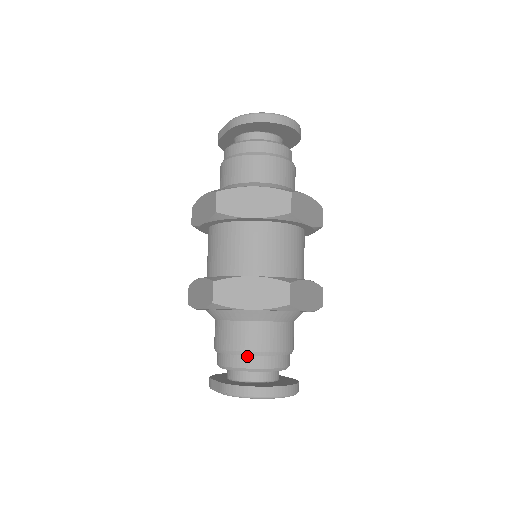
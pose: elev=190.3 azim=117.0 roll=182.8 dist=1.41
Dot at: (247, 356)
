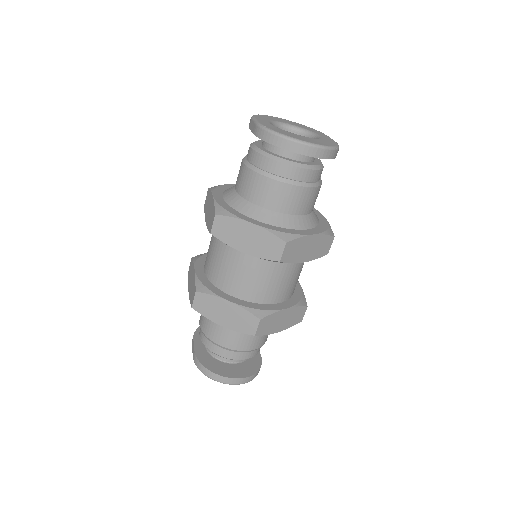
Dot at: (217, 345)
